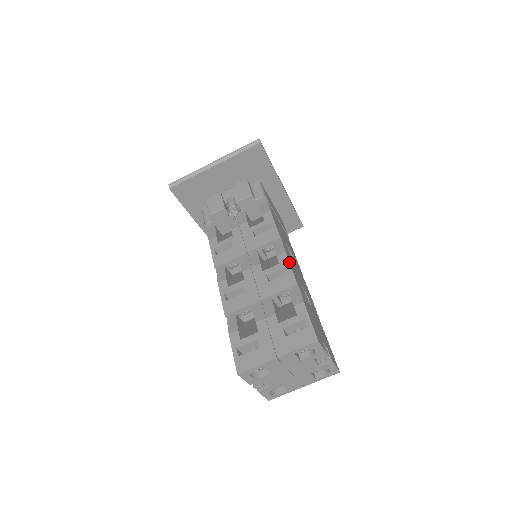
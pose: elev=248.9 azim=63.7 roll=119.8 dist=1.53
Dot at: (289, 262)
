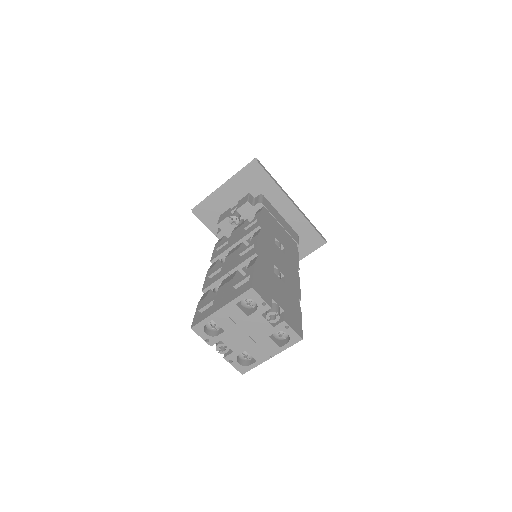
Dot at: (257, 240)
